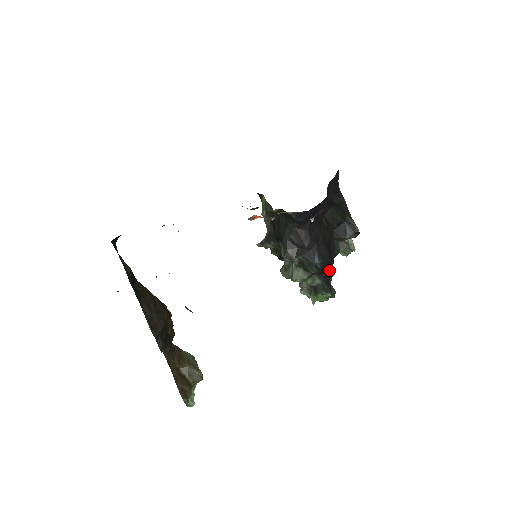
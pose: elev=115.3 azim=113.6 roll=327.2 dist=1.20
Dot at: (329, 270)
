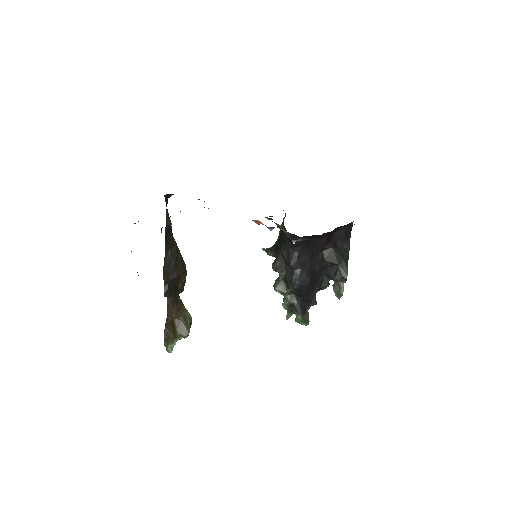
Dot at: (308, 297)
